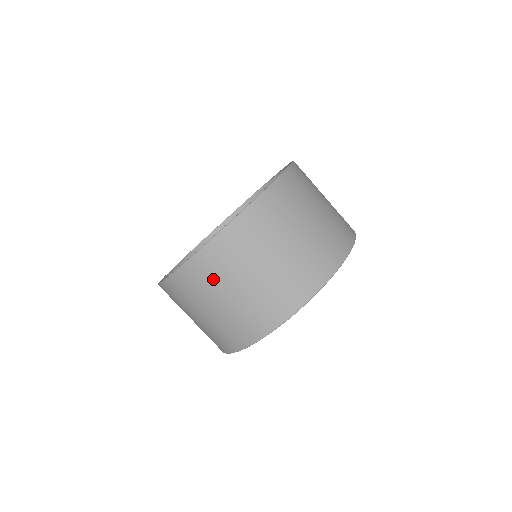
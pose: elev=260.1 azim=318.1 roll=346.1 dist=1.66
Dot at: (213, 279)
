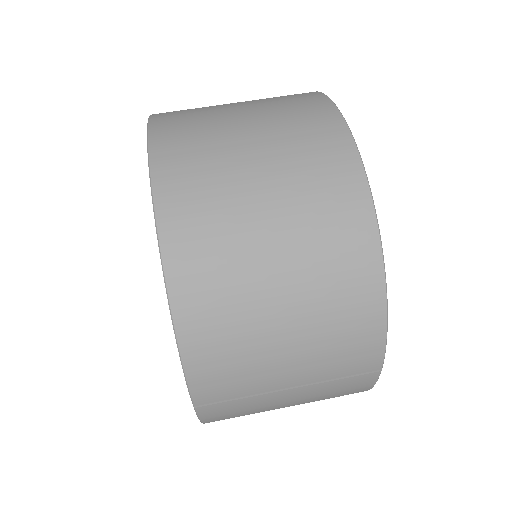
Dot at: (204, 141)
